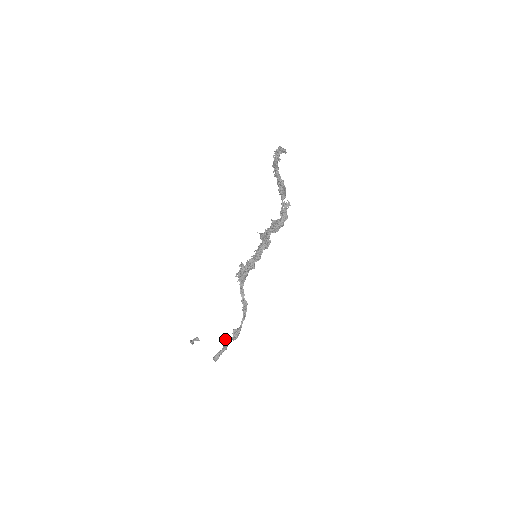
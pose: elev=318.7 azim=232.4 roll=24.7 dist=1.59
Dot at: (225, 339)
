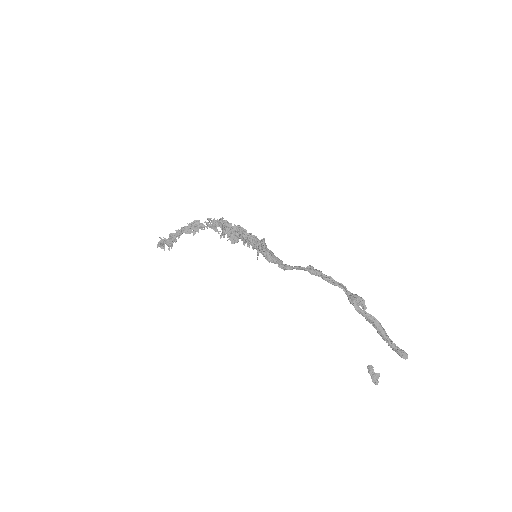
Dot at: (364, 315)
